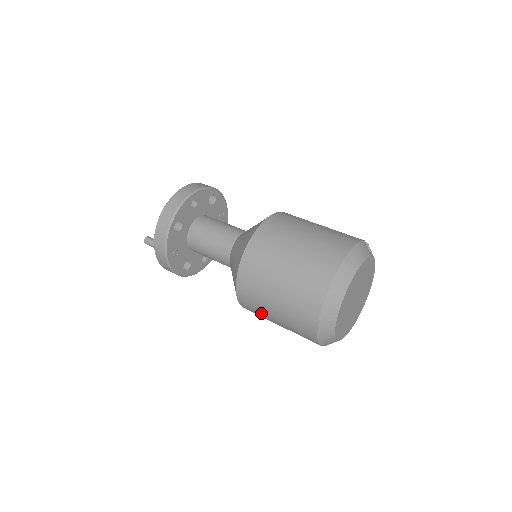
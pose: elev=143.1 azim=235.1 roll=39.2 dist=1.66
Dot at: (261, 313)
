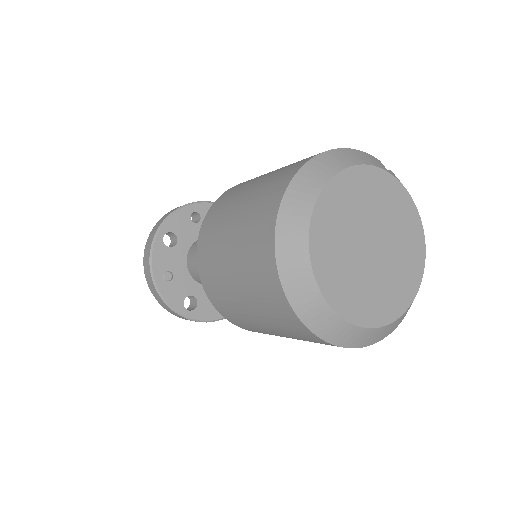
Dot at: (230, 302)
